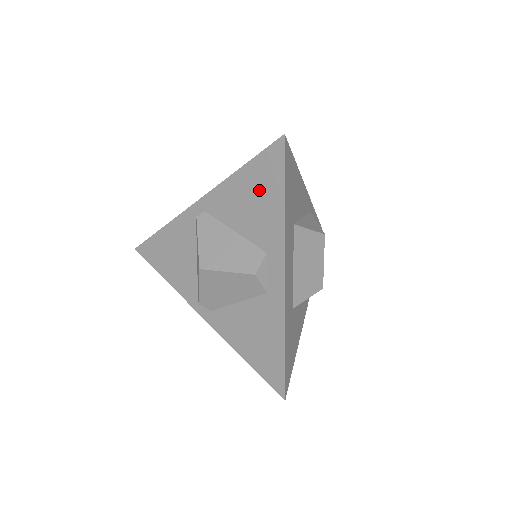
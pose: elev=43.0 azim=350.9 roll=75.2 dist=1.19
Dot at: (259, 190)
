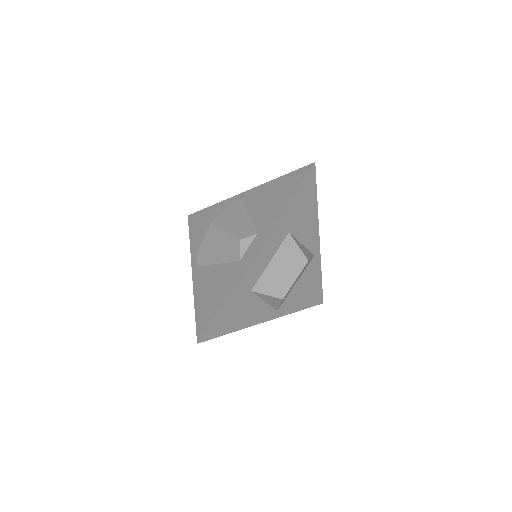
Dot at: (280, 192)
